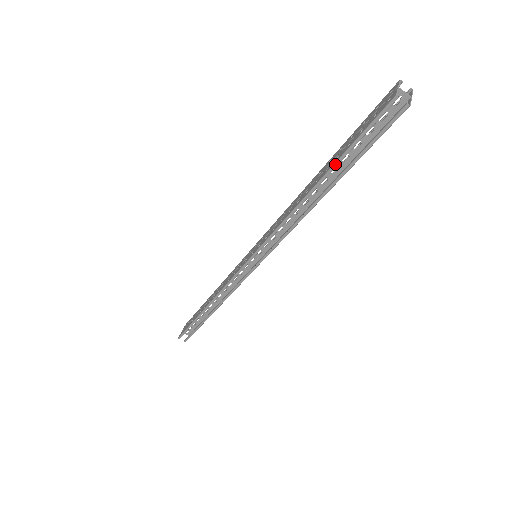
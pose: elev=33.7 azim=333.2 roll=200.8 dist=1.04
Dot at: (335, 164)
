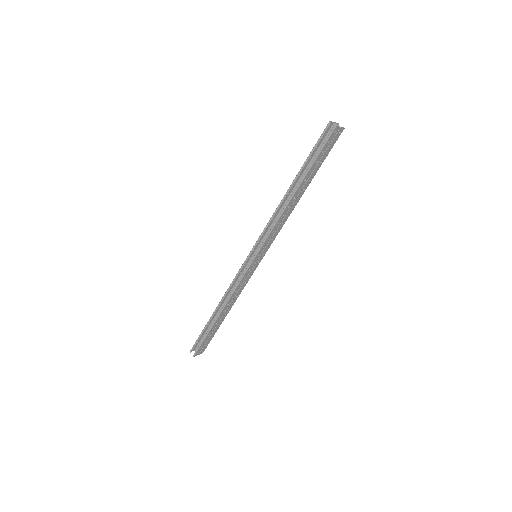
Dot at: (302, 167)
